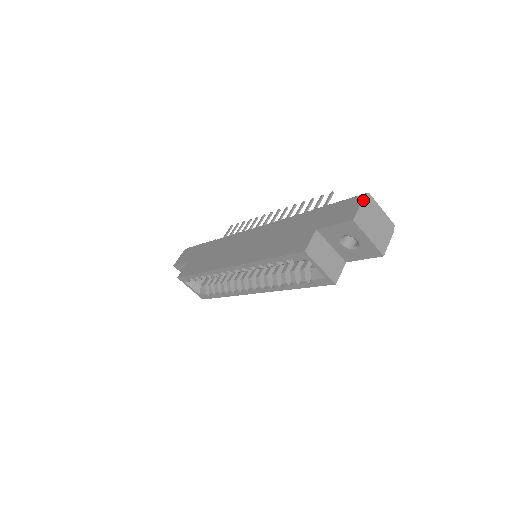
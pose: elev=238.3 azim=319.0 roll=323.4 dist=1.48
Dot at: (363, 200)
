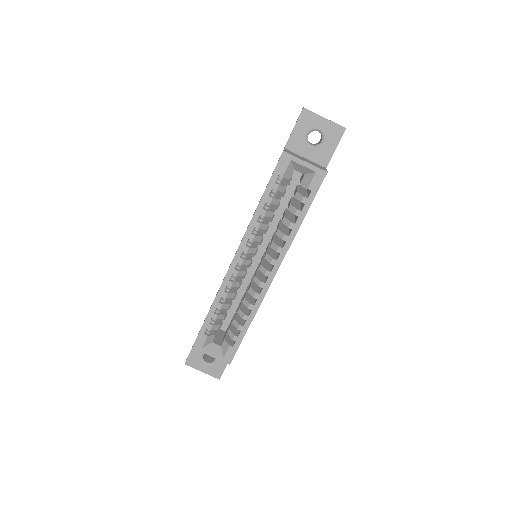
Dot at: occluded
